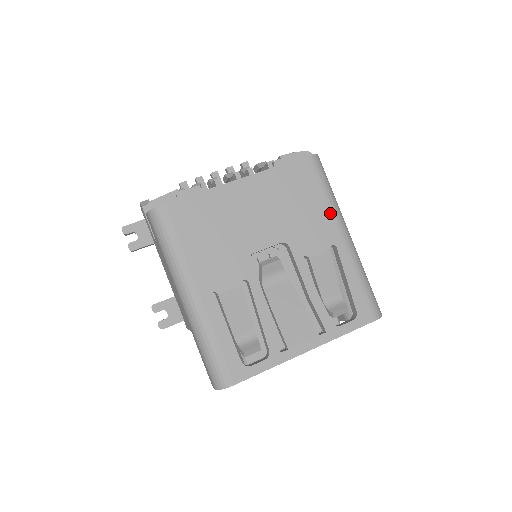
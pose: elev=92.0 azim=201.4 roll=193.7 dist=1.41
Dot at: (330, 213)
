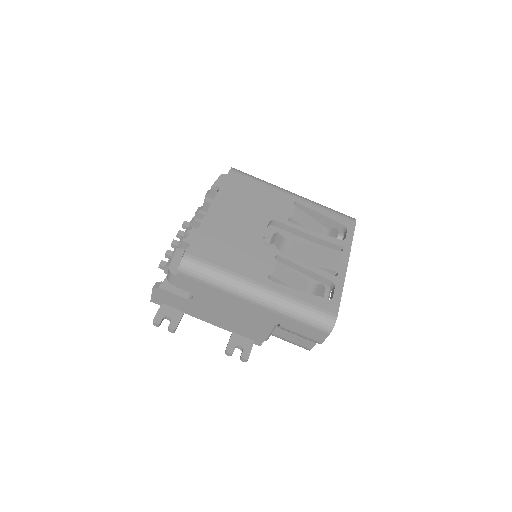
Dot at: (274, 189)
